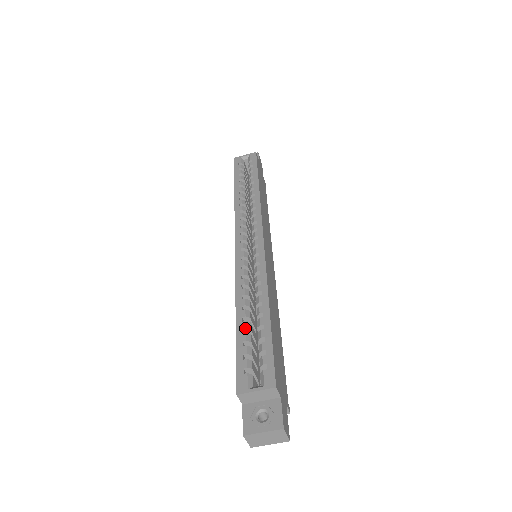
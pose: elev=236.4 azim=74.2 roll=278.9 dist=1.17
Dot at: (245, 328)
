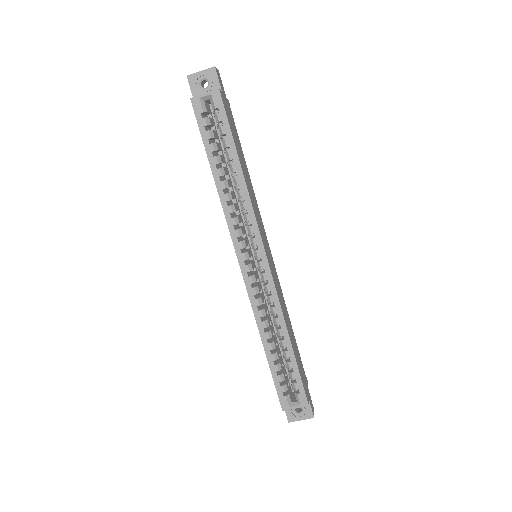
Dot at: occluded
